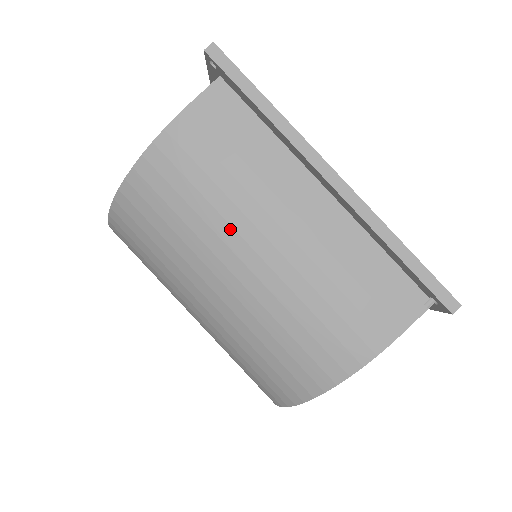
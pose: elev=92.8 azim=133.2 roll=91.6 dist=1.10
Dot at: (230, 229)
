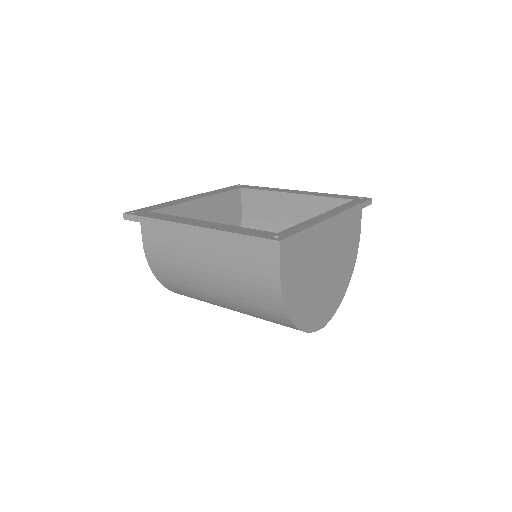
Dot at: (193, 277)
